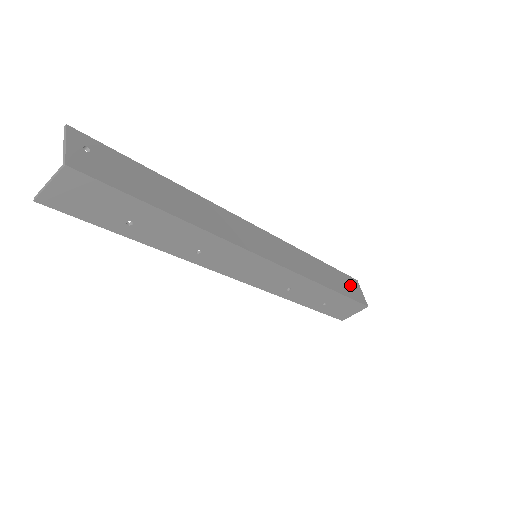
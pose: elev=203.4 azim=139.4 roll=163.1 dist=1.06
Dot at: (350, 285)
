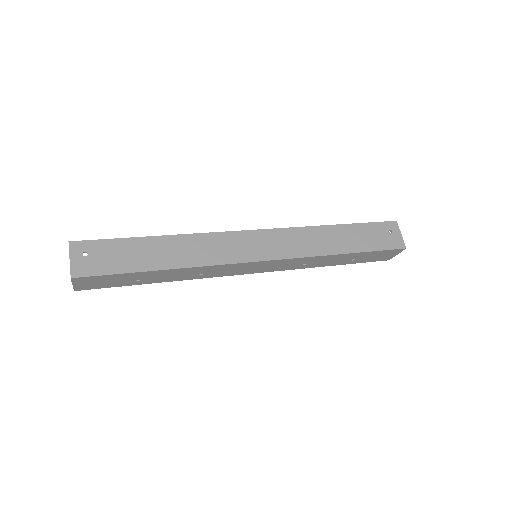
Dot at: (381, 234)
